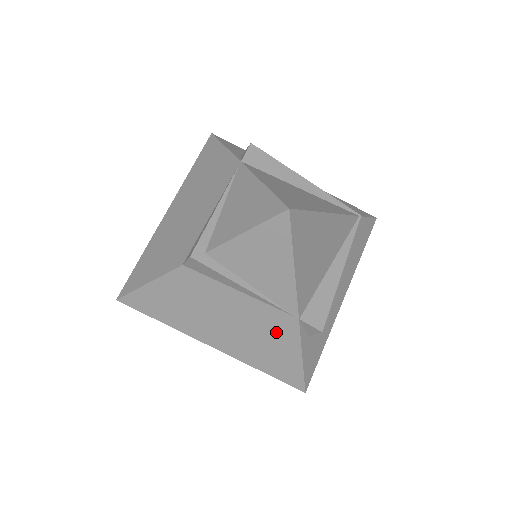
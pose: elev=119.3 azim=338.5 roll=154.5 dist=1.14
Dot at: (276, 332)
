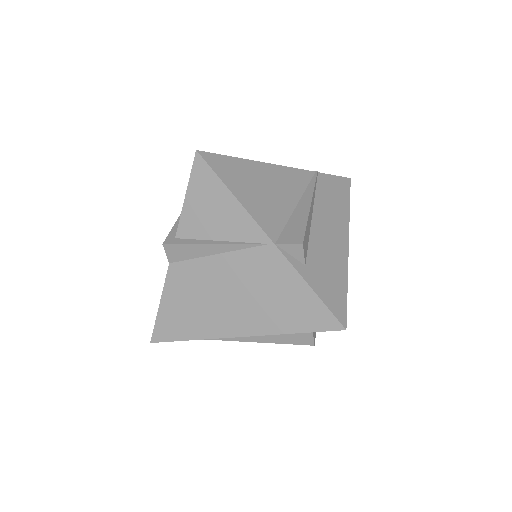
Dot at: (270, 274)
